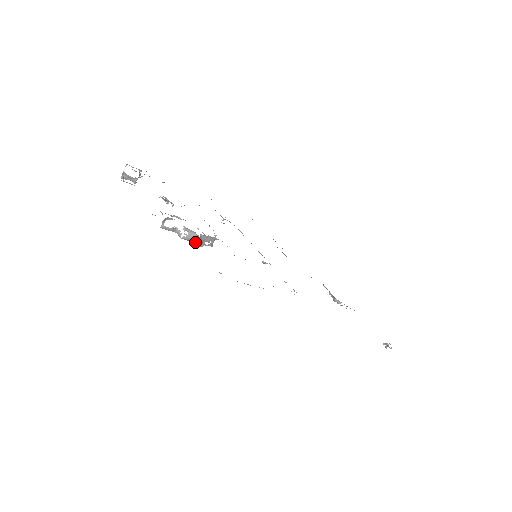
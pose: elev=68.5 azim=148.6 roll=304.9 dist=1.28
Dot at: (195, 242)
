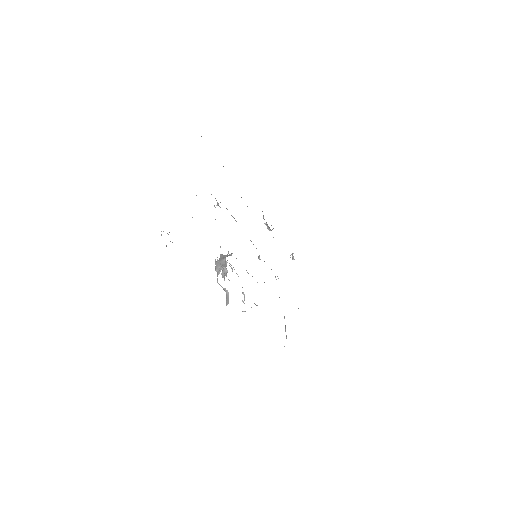
Dot at: occluded
